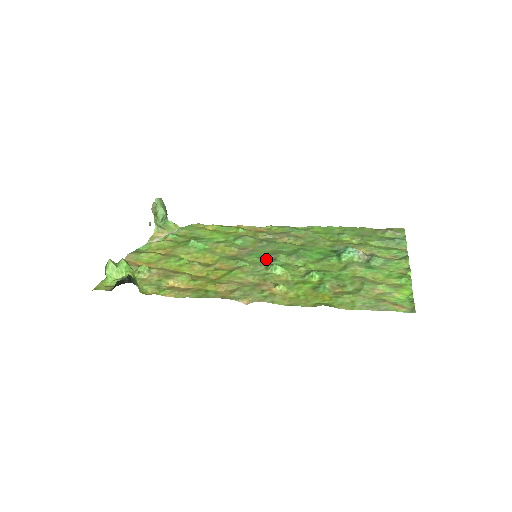
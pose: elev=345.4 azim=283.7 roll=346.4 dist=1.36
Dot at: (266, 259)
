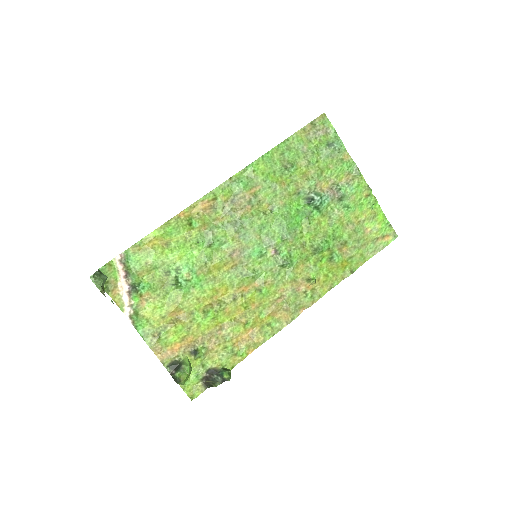
Dot at: (269, 255)
